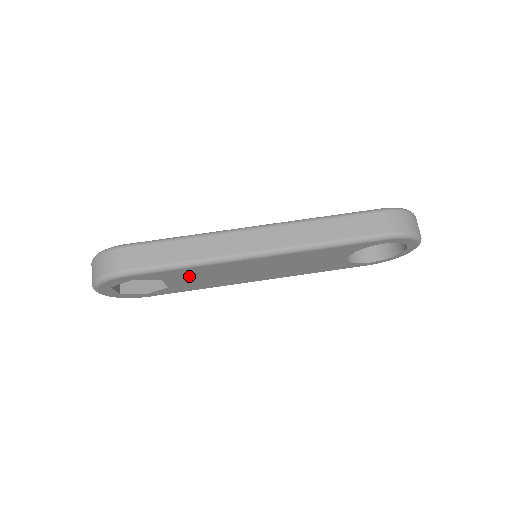
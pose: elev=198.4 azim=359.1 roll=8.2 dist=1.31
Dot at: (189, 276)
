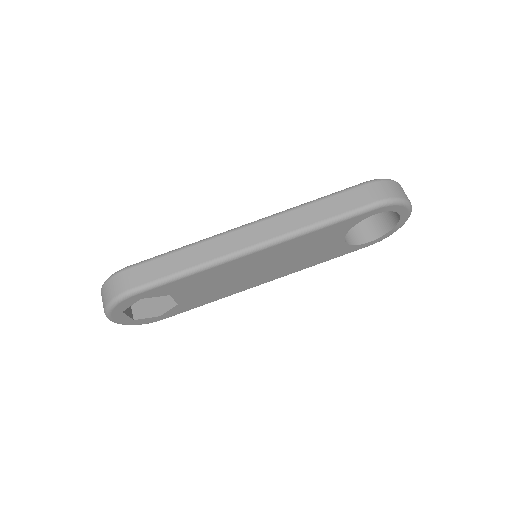
Dot at: (195, 286)
